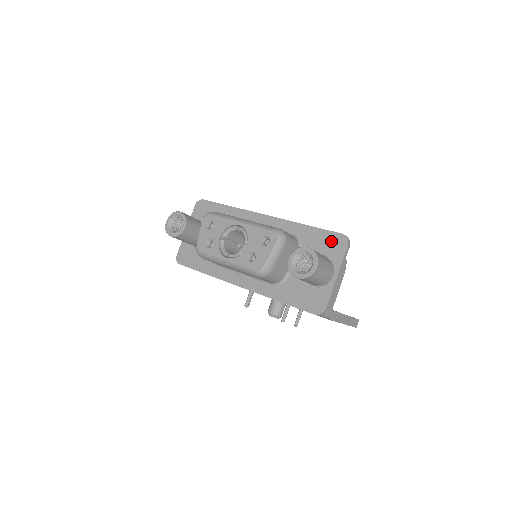
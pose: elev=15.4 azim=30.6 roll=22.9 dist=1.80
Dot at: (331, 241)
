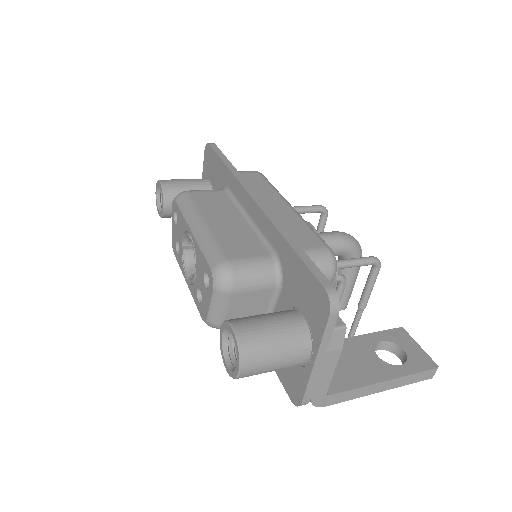
Dot at: (311, 293)
